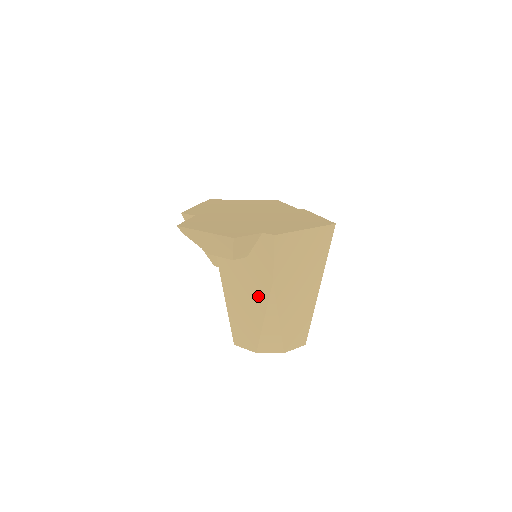
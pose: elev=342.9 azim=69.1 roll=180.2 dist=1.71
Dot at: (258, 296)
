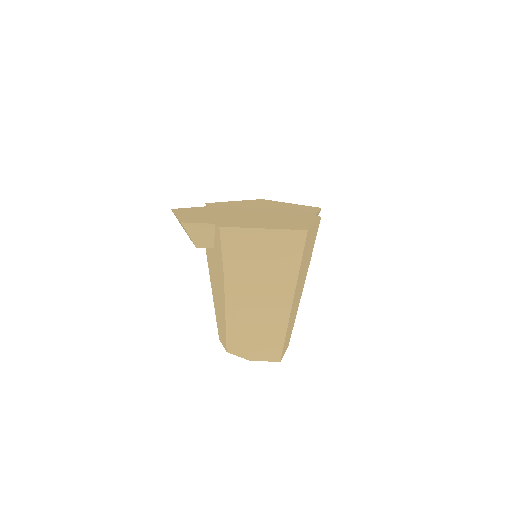
Dot at: (221, 291)
